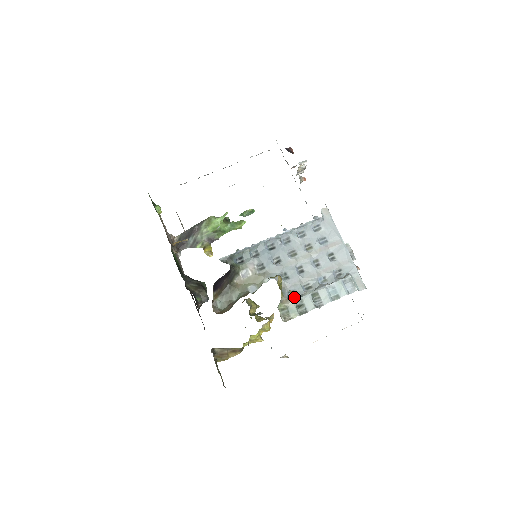
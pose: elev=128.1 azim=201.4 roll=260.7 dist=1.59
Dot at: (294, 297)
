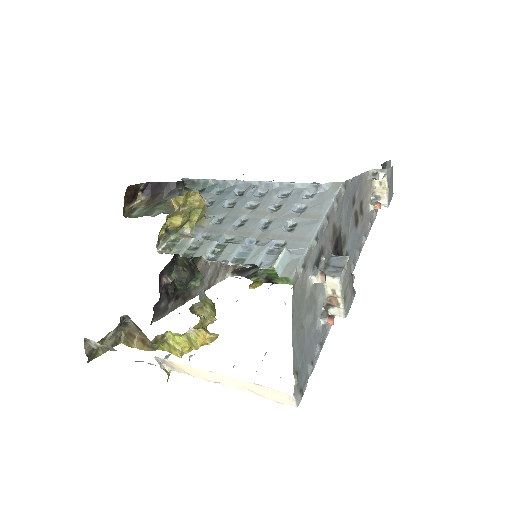
Dot at: (178, 203)
